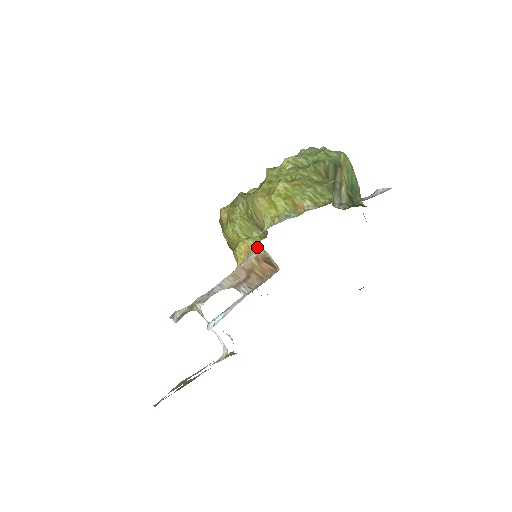
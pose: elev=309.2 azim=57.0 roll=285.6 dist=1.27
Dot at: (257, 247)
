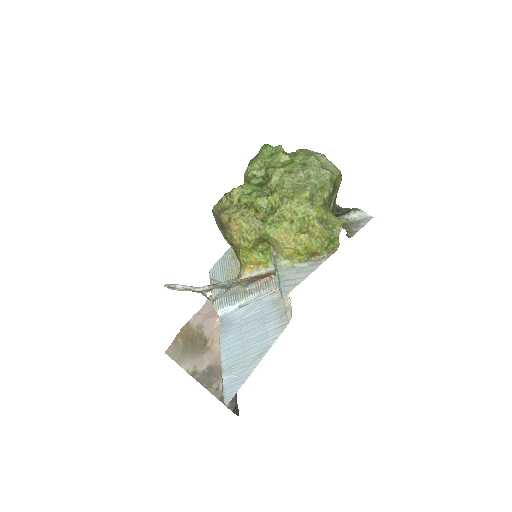
Dot at: (269, 266)
